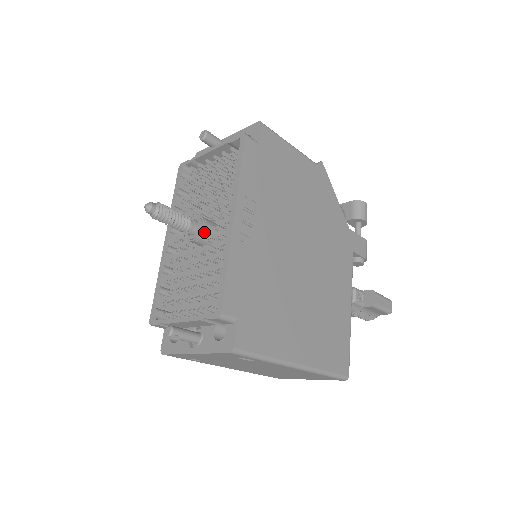
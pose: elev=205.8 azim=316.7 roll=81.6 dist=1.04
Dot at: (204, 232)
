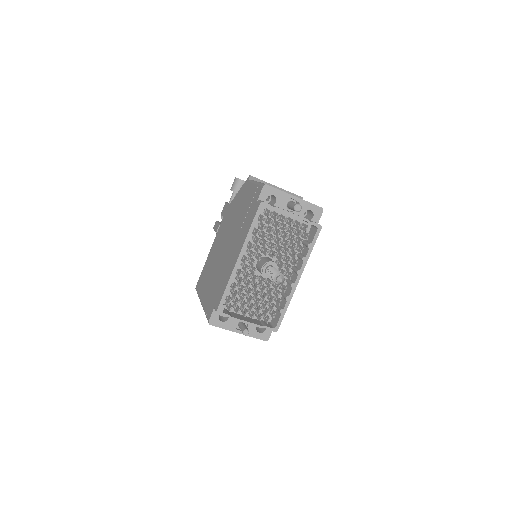
Dot at: occluded
